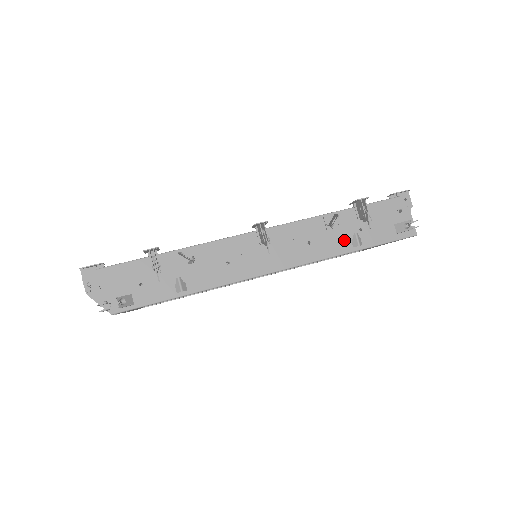
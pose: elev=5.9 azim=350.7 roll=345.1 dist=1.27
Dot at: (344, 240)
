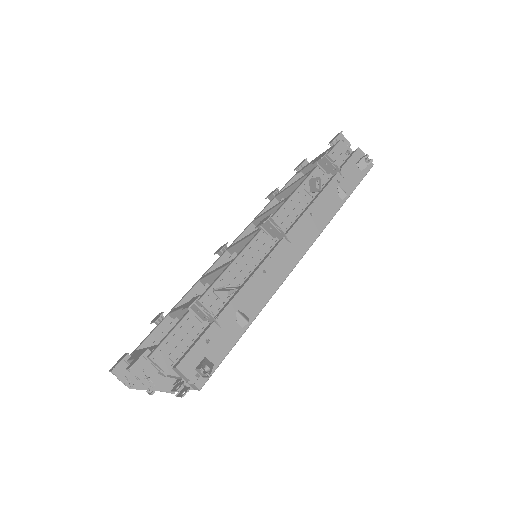
Dot at: (333, 197)
